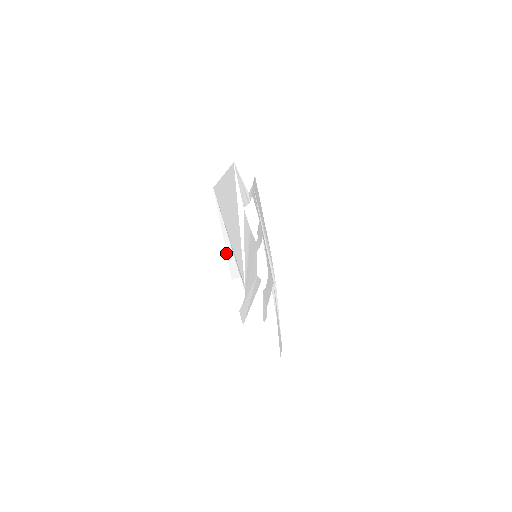
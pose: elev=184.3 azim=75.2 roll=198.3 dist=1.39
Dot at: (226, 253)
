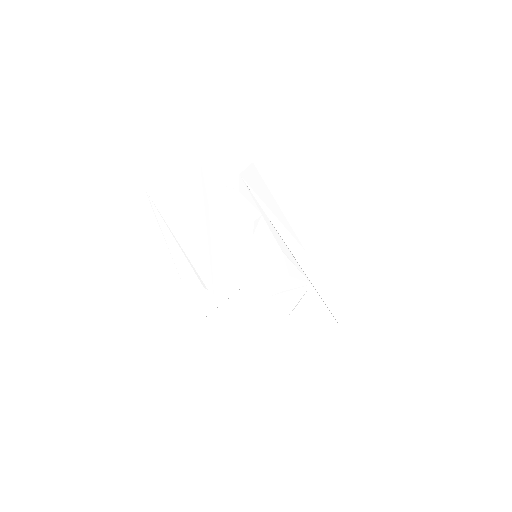
Dot at: (173, 259)
